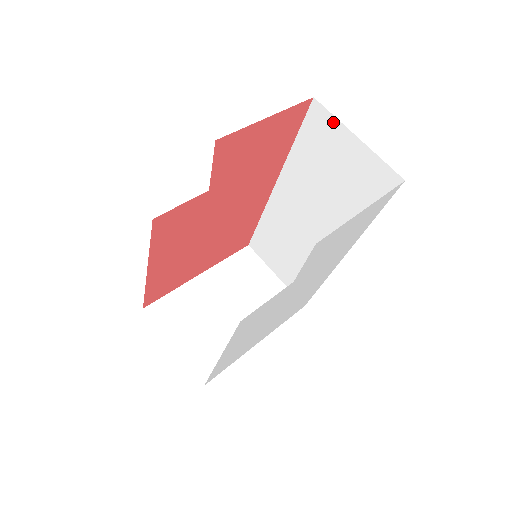
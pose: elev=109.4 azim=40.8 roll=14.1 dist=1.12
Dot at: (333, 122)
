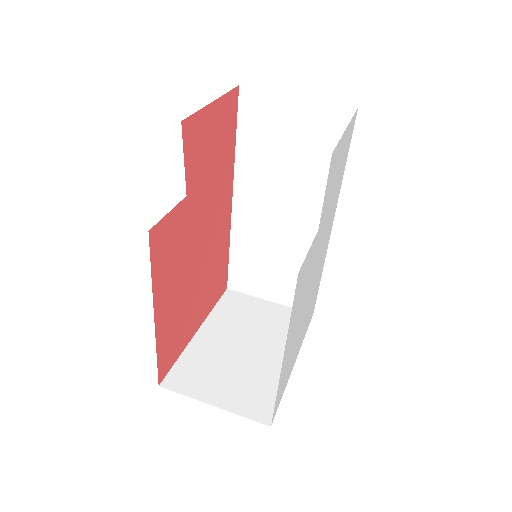
Dot at: (267, 97)
